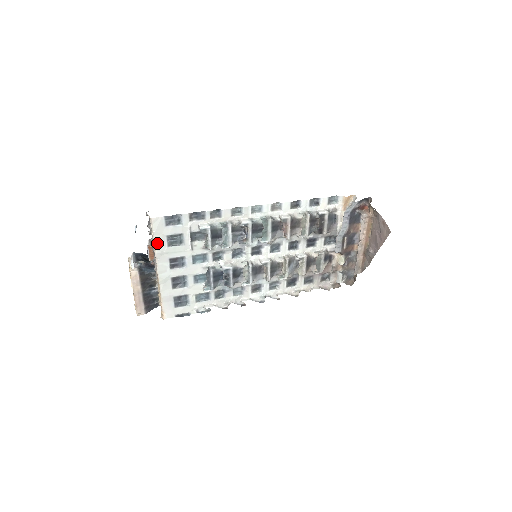
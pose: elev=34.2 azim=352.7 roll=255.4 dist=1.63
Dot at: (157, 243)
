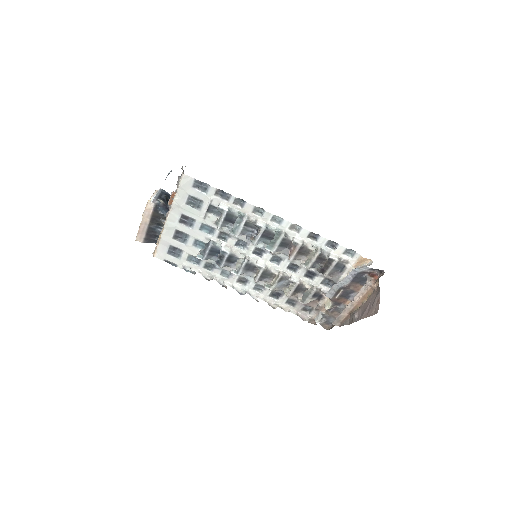
Dot at: (178, 196)
